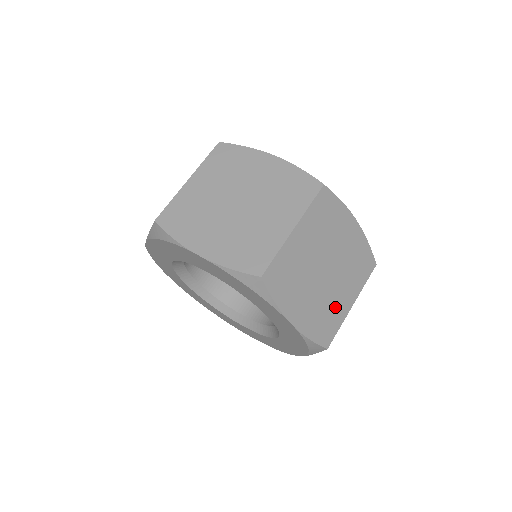
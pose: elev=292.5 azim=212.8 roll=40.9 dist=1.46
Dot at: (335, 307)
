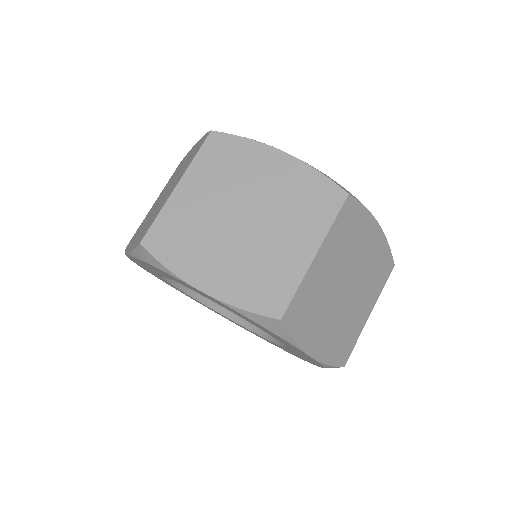
Dot at: (278, 262)
